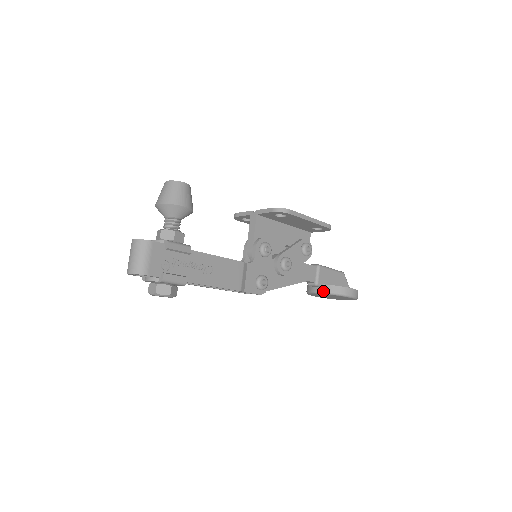
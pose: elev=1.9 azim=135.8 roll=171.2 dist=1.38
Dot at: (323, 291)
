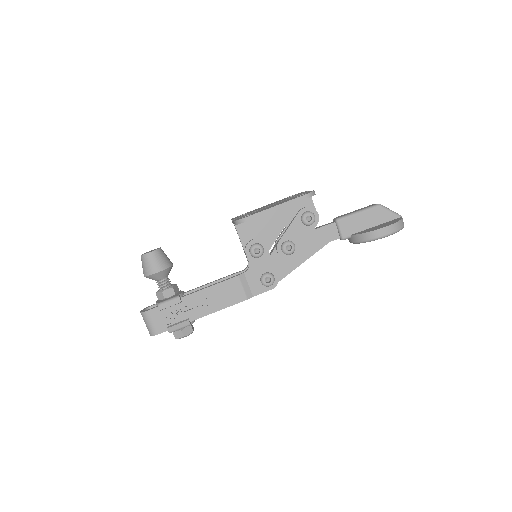
Dot at: (353, 242)
